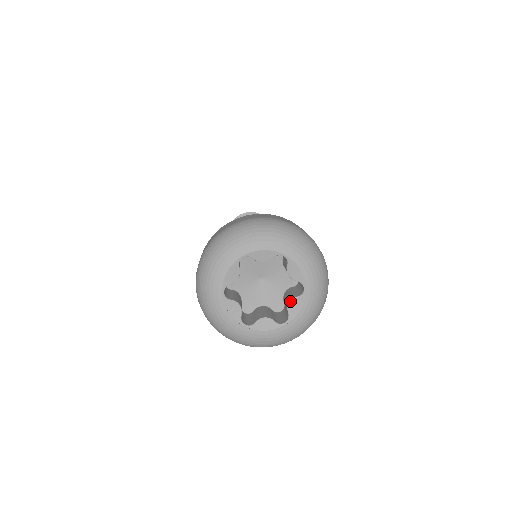
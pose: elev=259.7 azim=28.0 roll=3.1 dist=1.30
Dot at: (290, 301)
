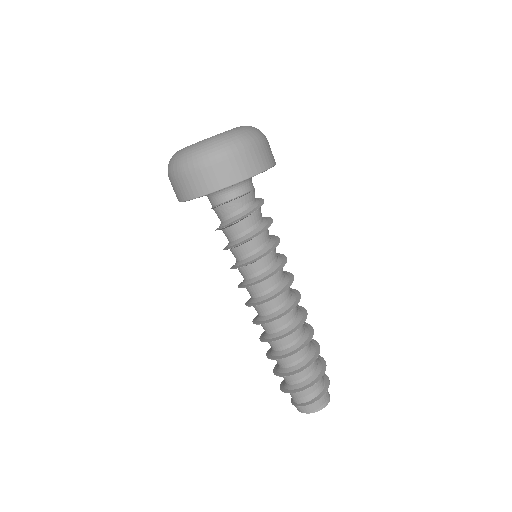
Dot at: occluded
